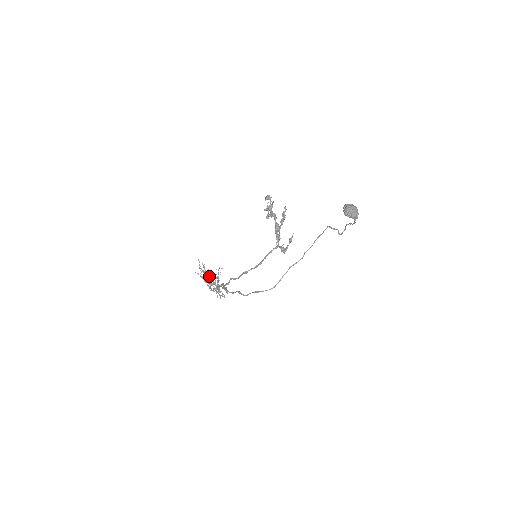
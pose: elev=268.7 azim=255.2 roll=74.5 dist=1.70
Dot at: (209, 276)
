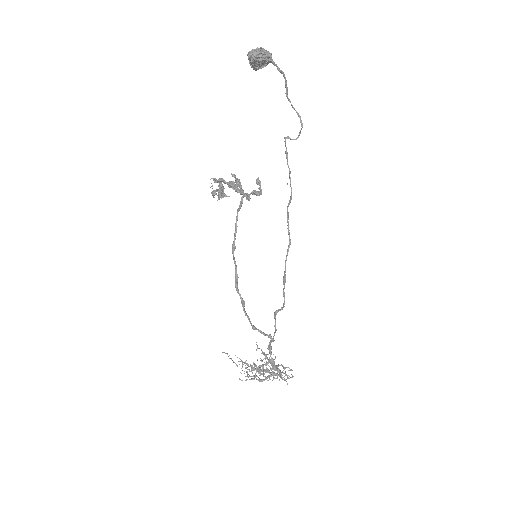
Dot at: occluded
